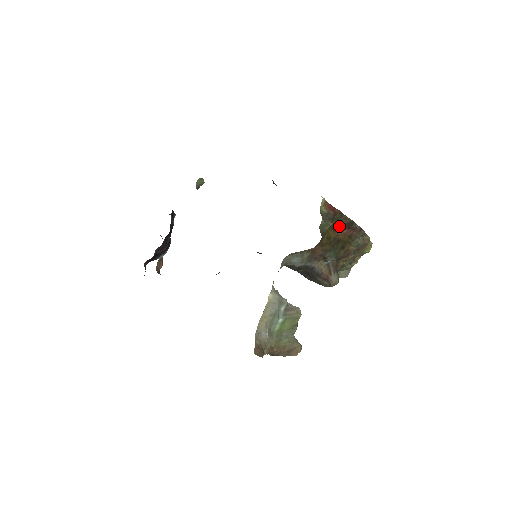
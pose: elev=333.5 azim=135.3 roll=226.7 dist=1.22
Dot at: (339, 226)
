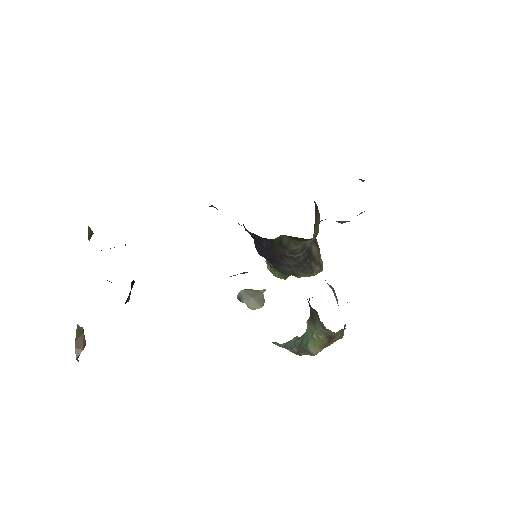
Dot at: (315, 209)
